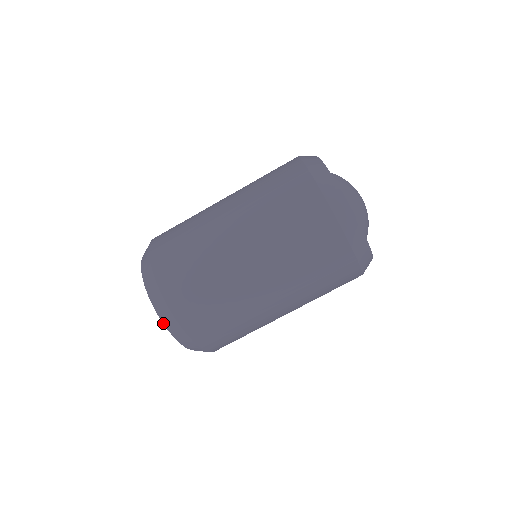
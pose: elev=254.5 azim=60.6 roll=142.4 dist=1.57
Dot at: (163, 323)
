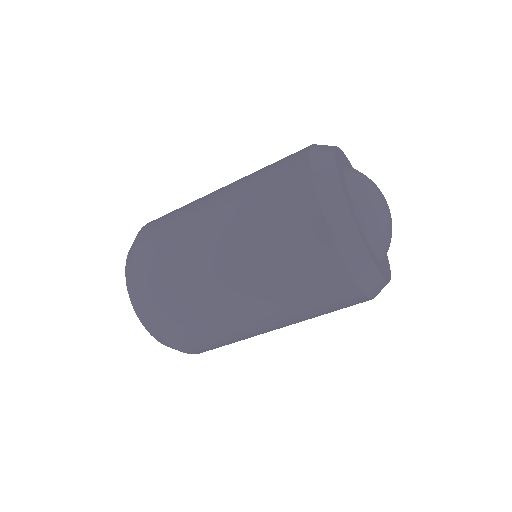
Dot at: occluded
